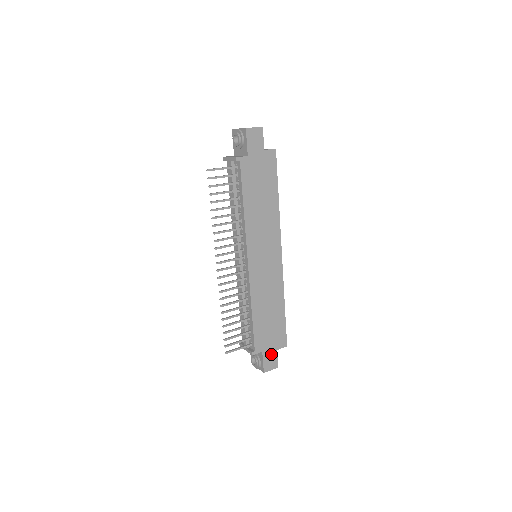
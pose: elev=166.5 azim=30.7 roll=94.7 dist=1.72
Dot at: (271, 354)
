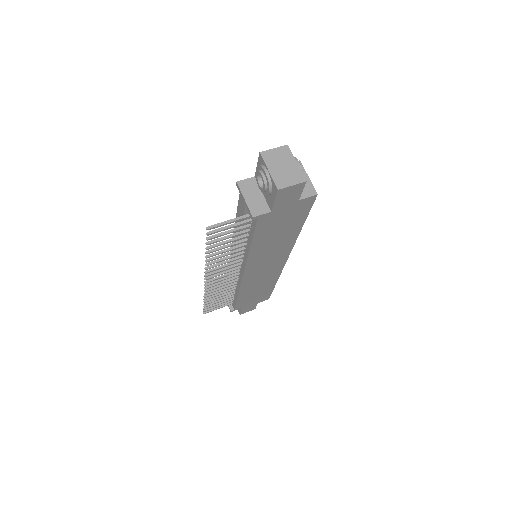
Dot at: (251, 306)
